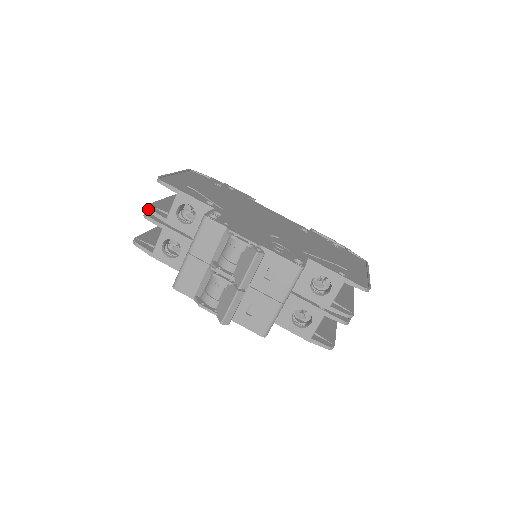
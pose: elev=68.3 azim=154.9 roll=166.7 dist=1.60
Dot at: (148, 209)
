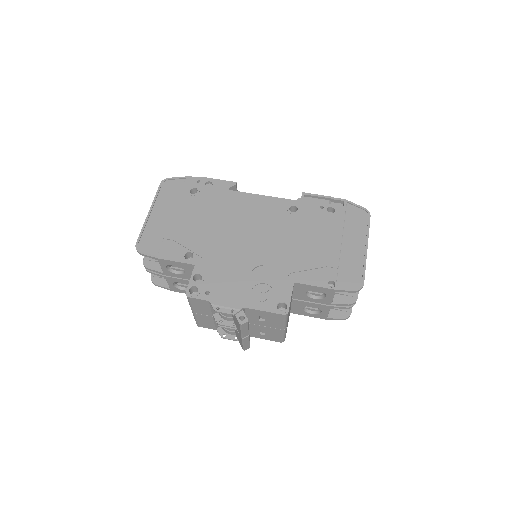
Dot at: (145, 267)
